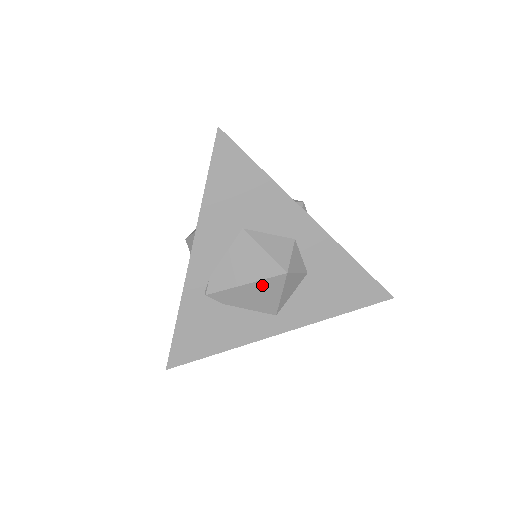
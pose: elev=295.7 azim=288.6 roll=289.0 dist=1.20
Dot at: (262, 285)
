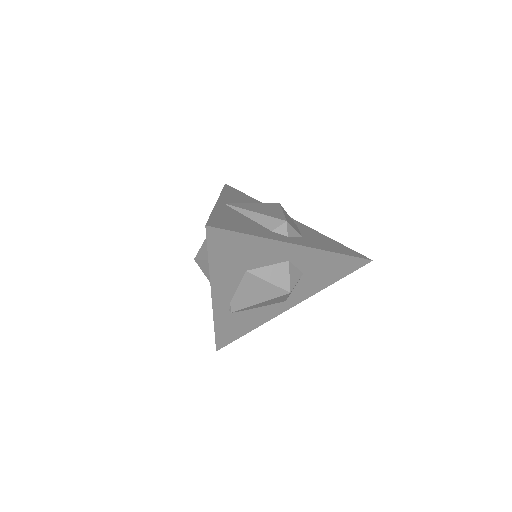
Dot at: (272, 300)
